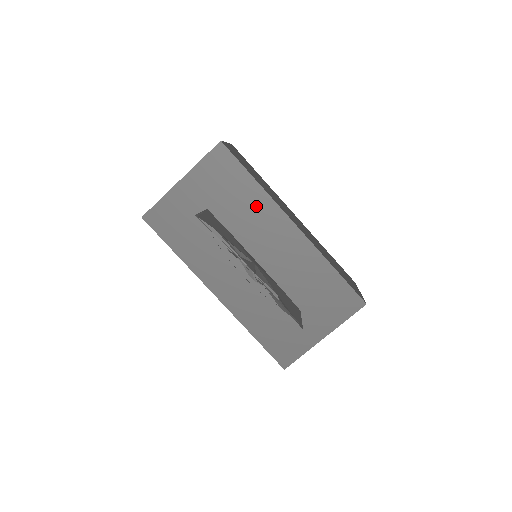
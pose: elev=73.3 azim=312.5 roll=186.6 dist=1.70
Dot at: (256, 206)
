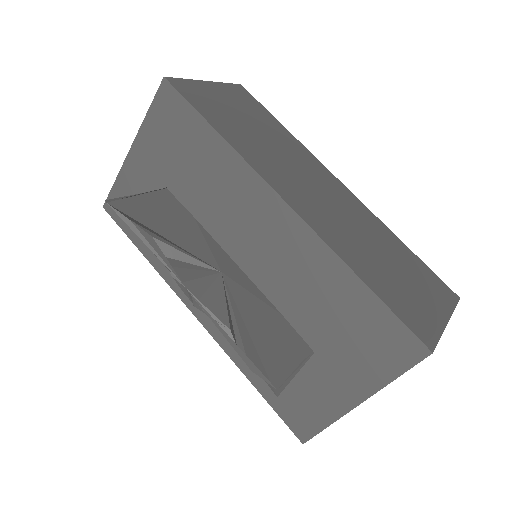
Dot at: (224, 176)
